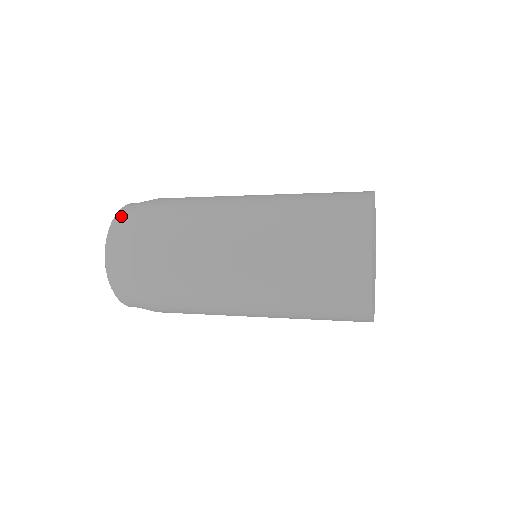
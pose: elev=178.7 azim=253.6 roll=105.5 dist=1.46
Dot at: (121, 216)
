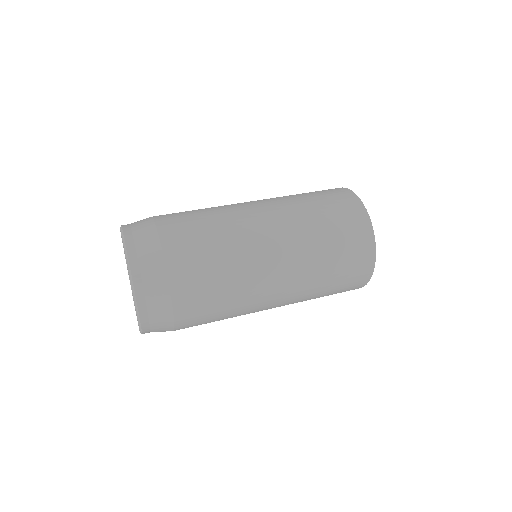
Dot at: (146, 308)
